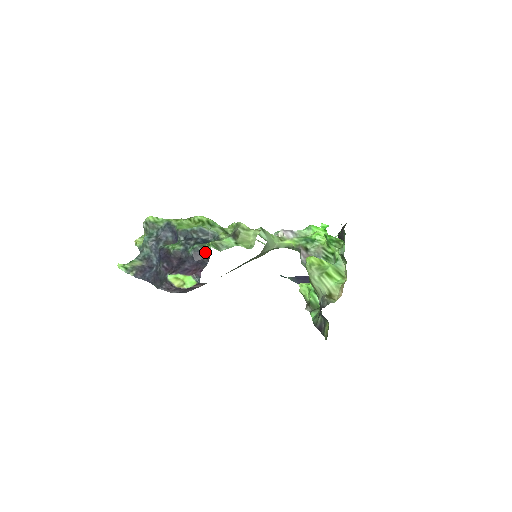
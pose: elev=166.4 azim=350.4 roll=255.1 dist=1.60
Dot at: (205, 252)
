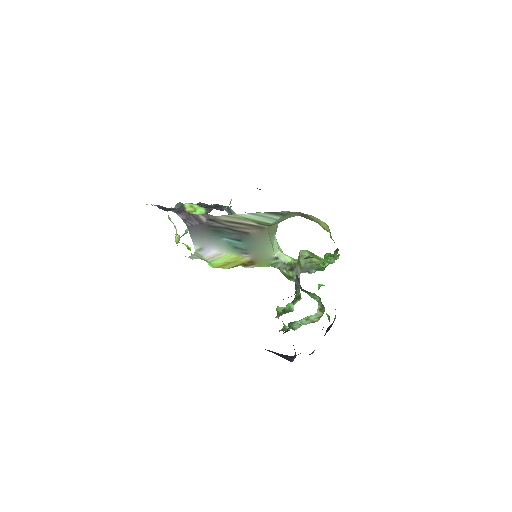
Dot at: (225, 208)
